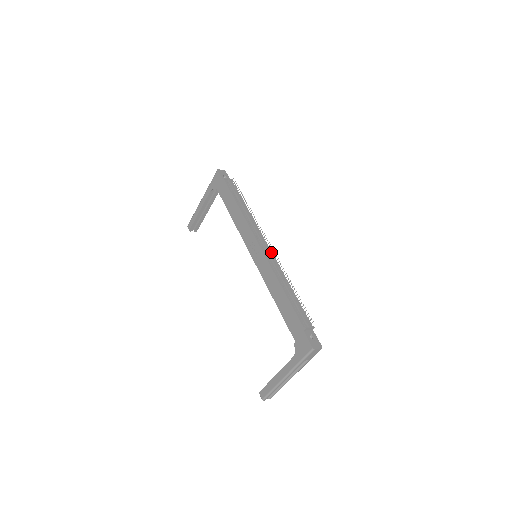
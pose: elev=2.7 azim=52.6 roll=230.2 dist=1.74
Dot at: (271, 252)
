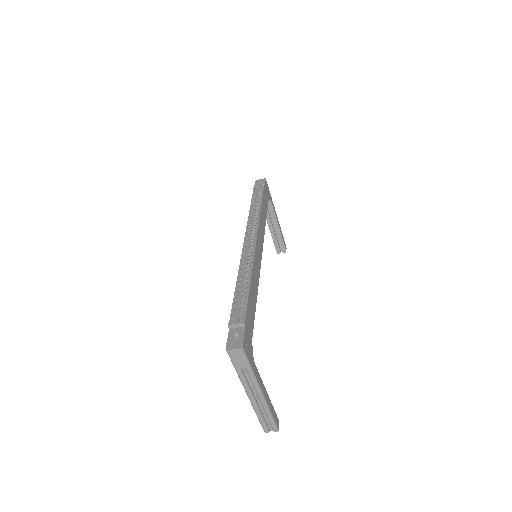
Dot at: (254, 246)
